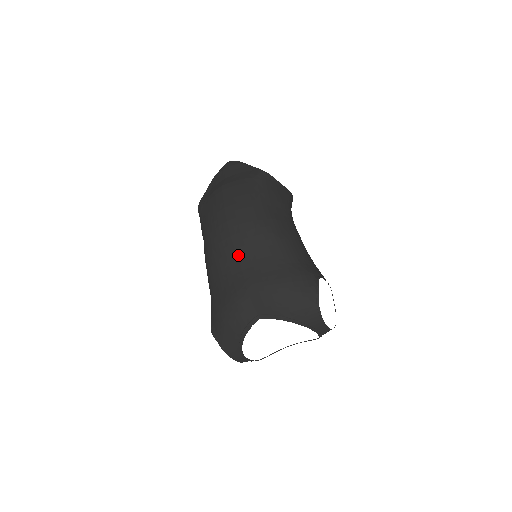
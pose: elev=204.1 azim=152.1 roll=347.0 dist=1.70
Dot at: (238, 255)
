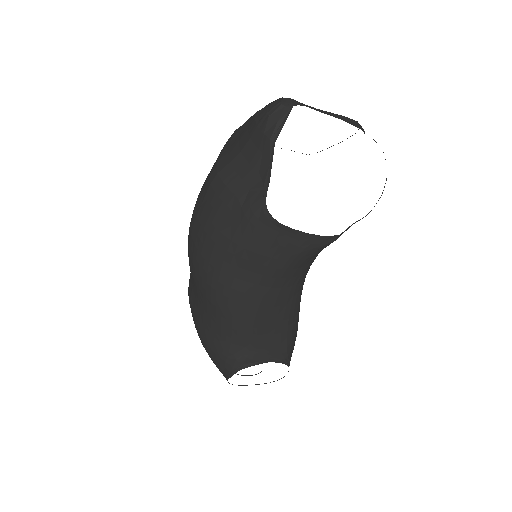
Dot at: (191, 274)
